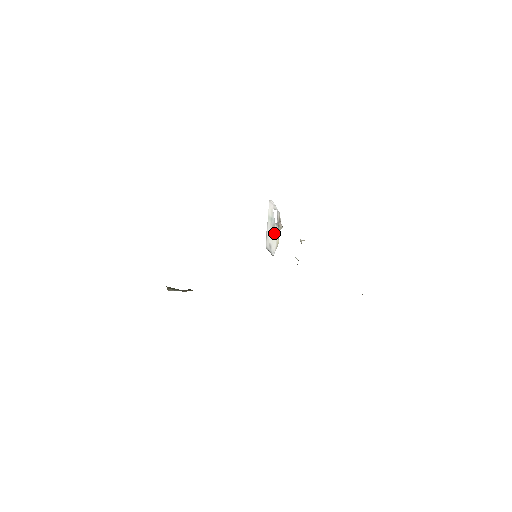
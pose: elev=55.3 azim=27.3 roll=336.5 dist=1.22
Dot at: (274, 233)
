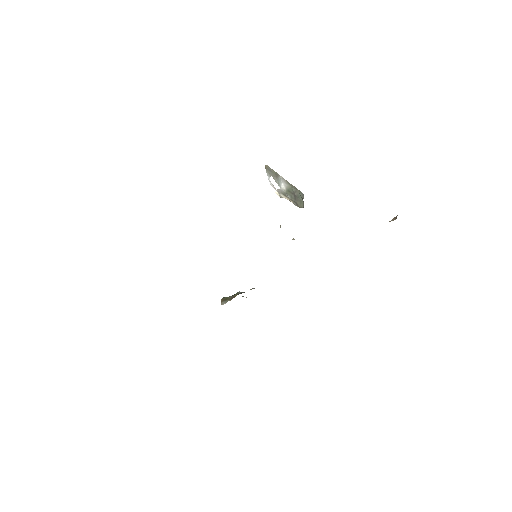
Dot at: (287, 193)
